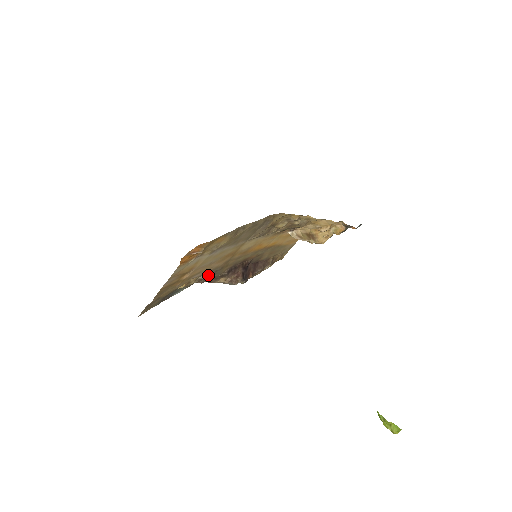
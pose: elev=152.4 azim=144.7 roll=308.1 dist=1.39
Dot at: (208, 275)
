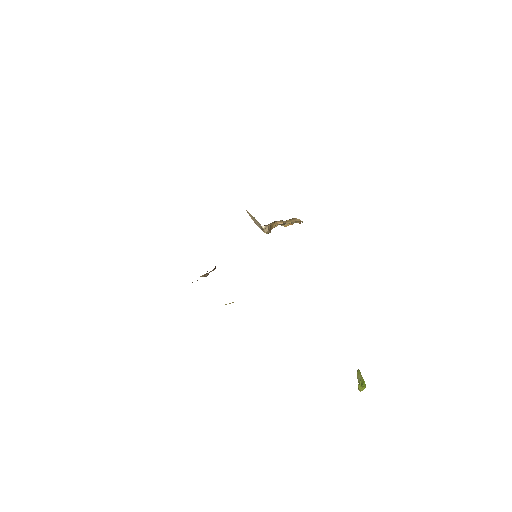
Dot at: occluded
